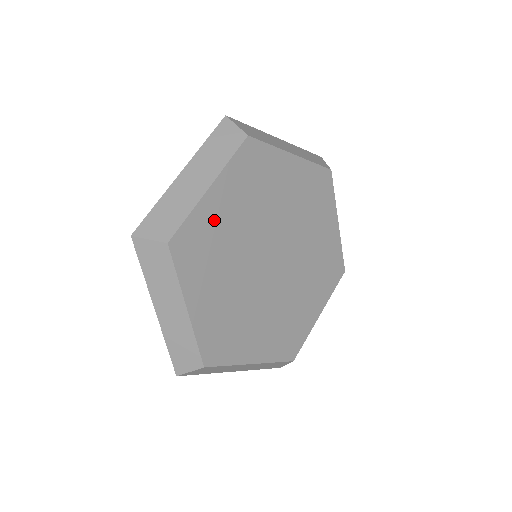
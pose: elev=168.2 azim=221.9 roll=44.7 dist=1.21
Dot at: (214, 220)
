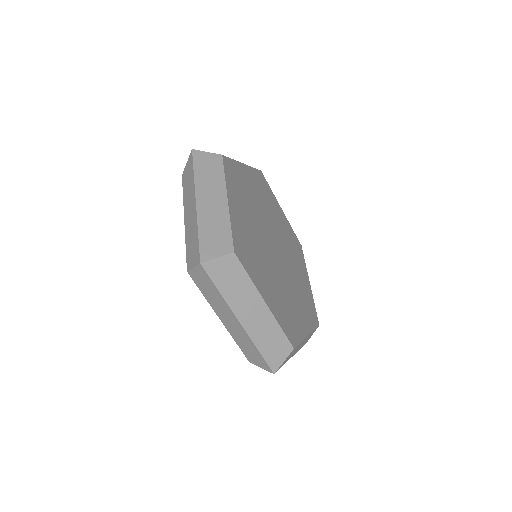
Dot at: (241, 226)
